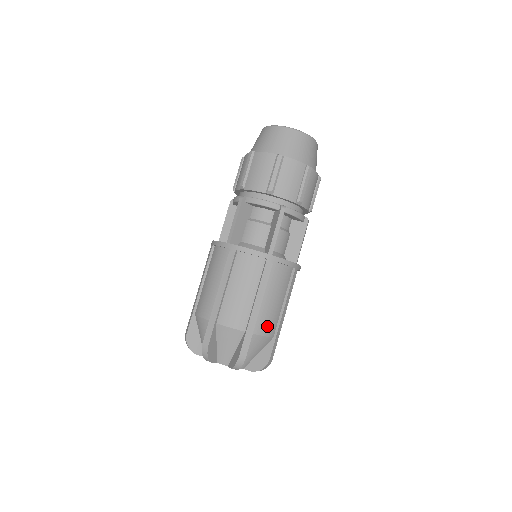
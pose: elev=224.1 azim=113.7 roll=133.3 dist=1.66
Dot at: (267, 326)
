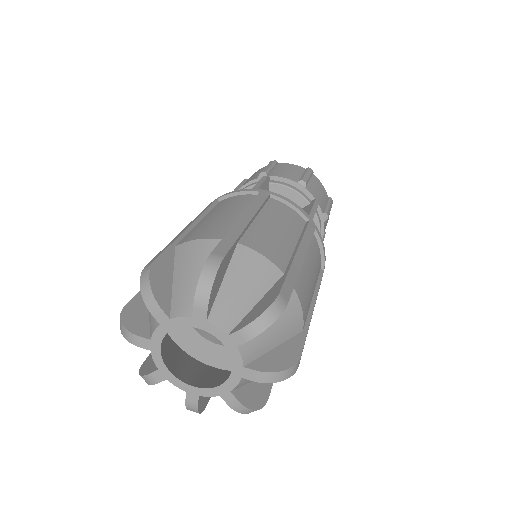
Dot at: (304, 298)
